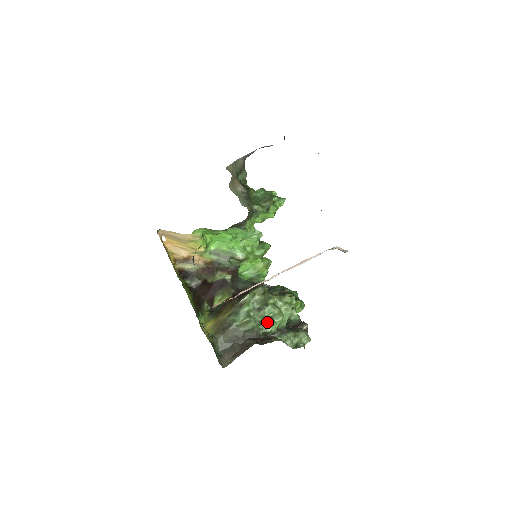
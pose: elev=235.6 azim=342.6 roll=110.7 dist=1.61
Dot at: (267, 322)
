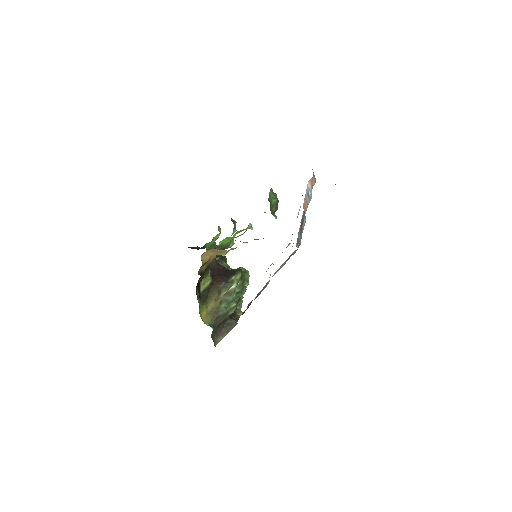
Dot at: (239, 301)
